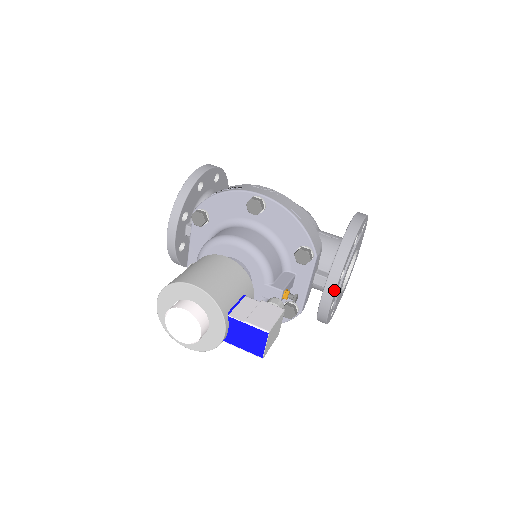
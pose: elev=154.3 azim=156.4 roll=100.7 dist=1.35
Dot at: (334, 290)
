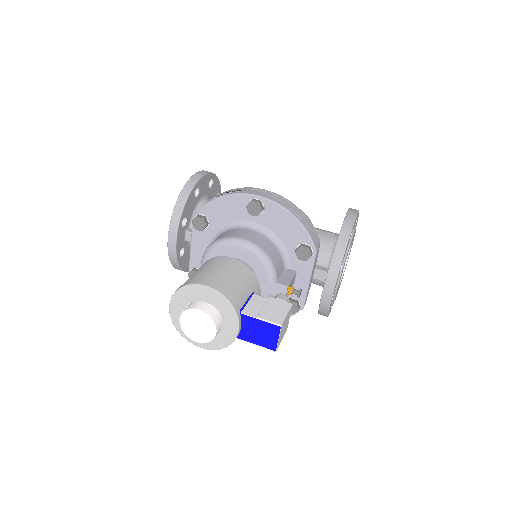
Dot at: (335, 283)
